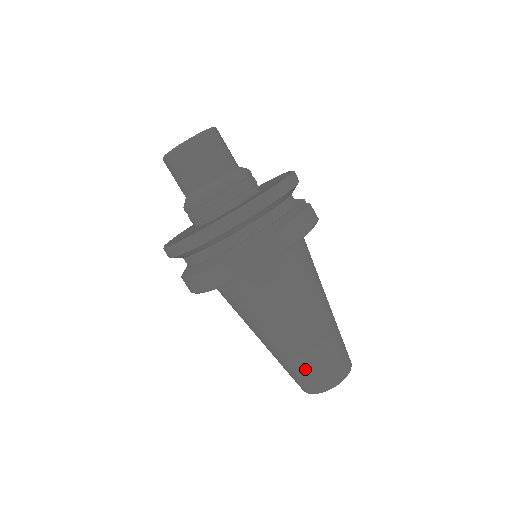
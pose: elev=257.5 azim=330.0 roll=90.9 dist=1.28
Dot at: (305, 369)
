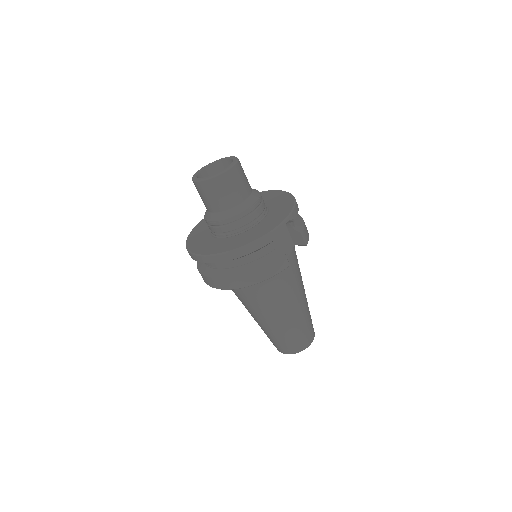
Dot at: (268, 337)
